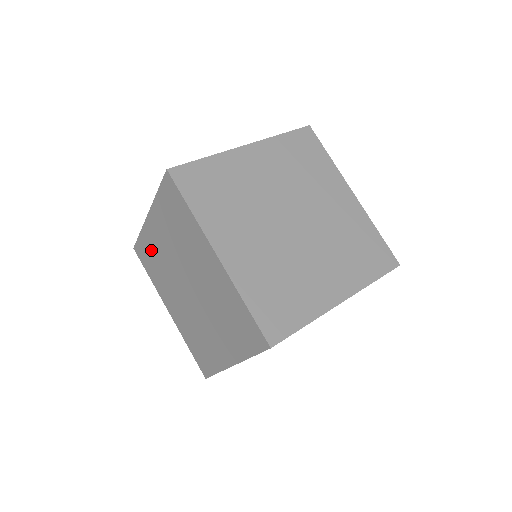
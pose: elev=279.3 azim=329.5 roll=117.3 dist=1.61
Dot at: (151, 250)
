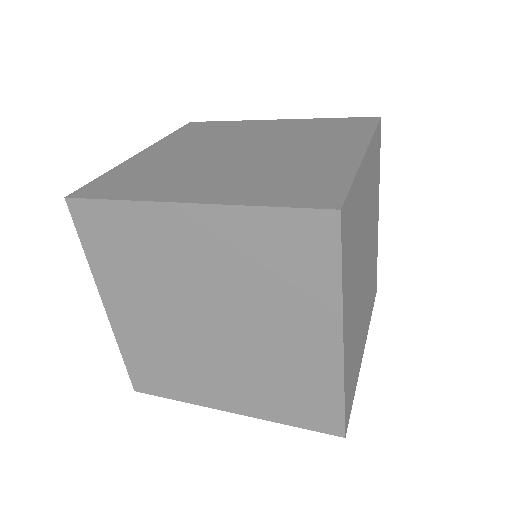
Dot at: occluded
